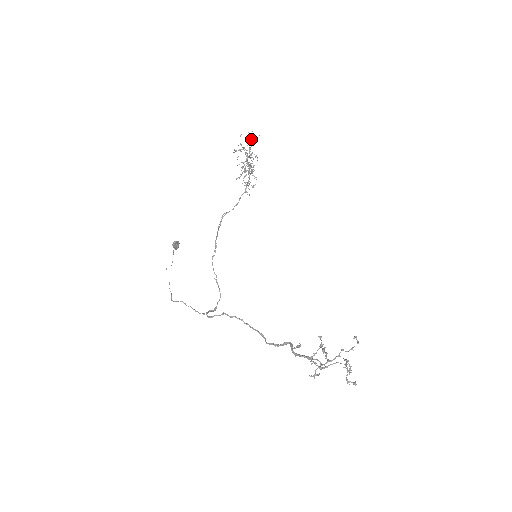
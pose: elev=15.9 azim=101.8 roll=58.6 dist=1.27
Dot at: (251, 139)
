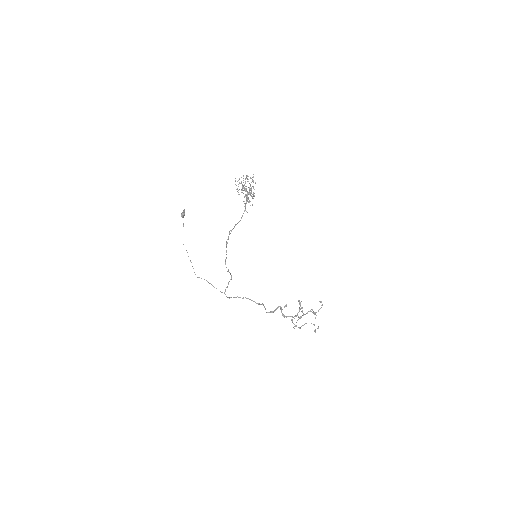
Dot at: occluded
